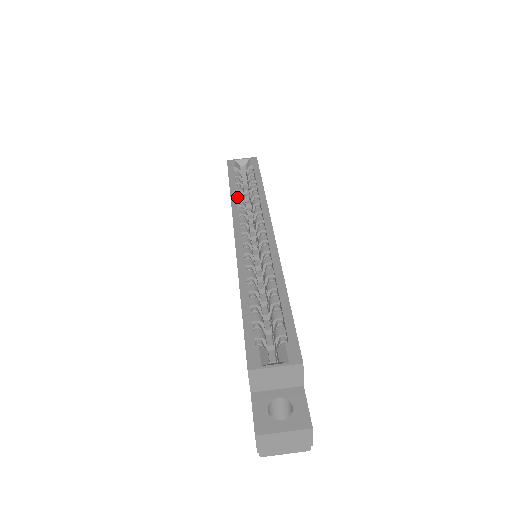
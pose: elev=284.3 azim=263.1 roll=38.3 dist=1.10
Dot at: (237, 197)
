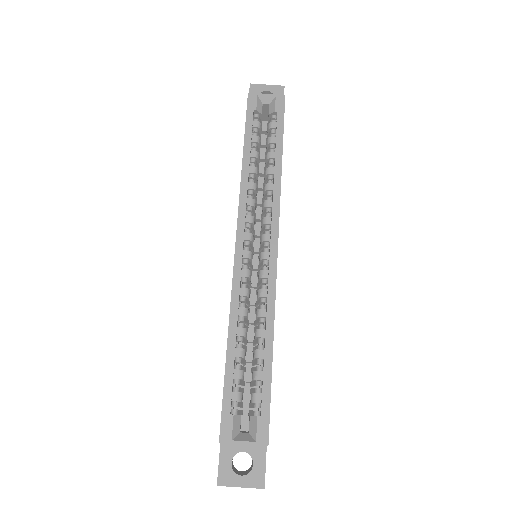
Dot at: (249, 172)
